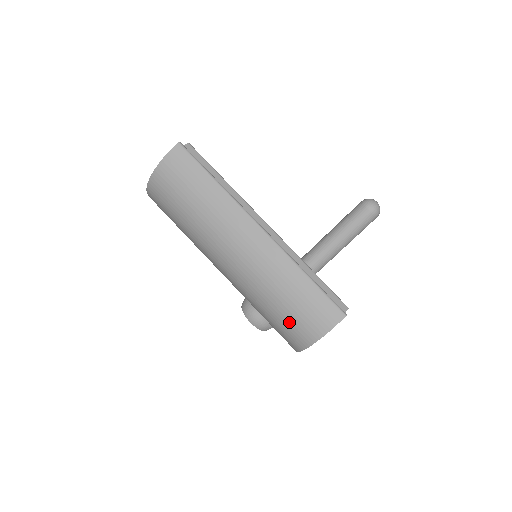
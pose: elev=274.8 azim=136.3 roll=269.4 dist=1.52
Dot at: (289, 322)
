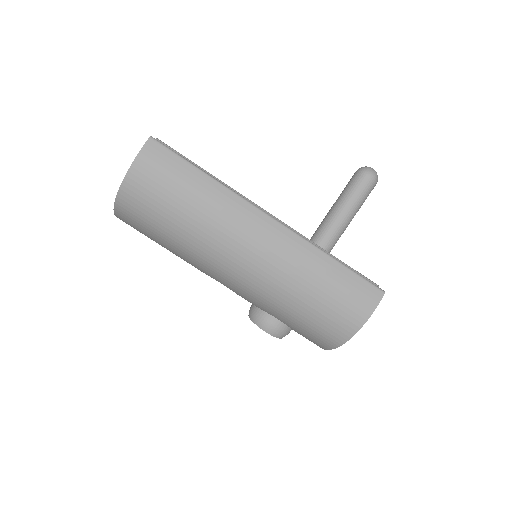
Dot at: (323, 317)
